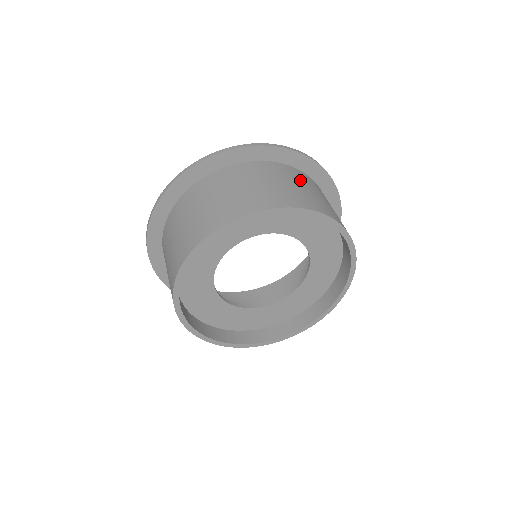
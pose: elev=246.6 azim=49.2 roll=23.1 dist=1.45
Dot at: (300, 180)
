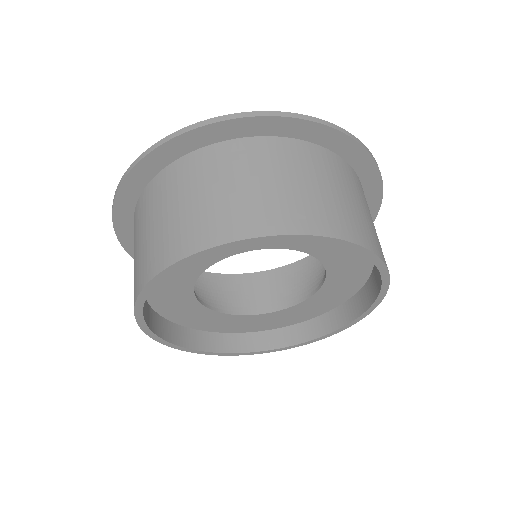
Dot at: (367, 204)
